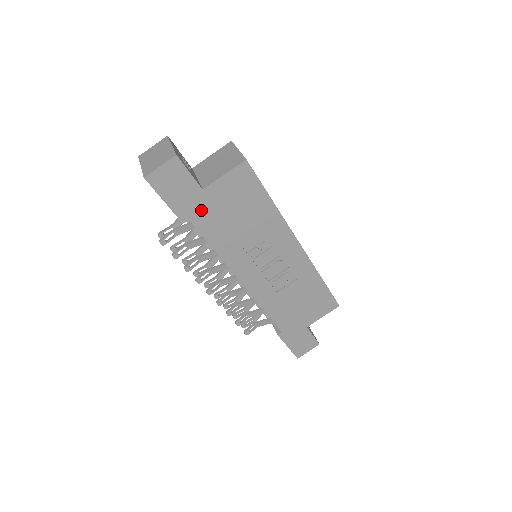
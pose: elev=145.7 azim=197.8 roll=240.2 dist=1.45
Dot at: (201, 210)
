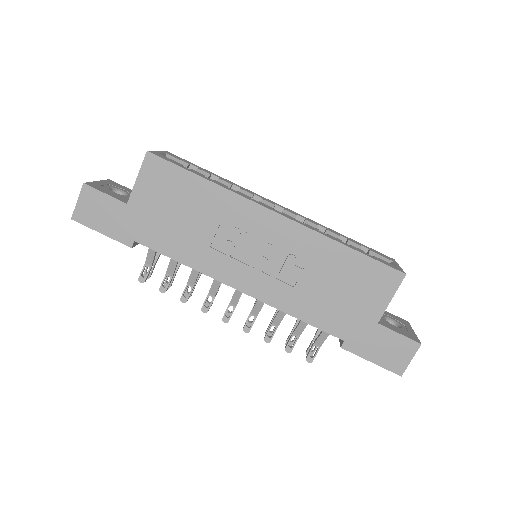
Dot at: (139, 226)
